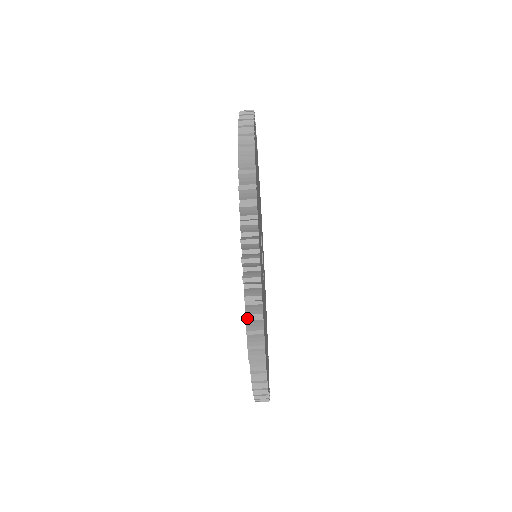
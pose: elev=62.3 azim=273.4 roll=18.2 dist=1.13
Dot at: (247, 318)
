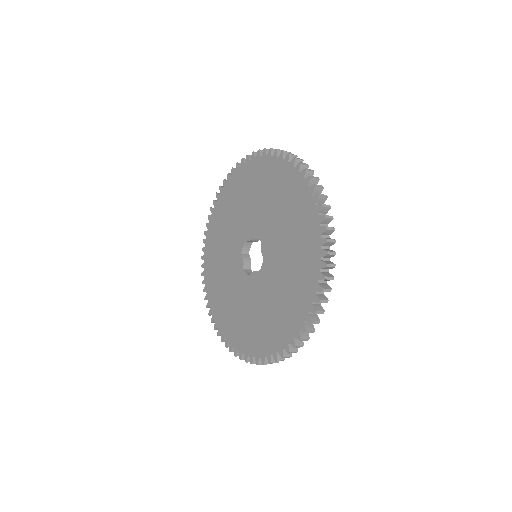
Dot at: (255, 357)
